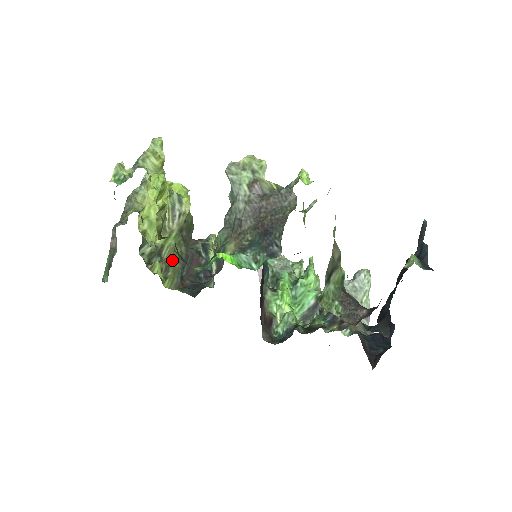
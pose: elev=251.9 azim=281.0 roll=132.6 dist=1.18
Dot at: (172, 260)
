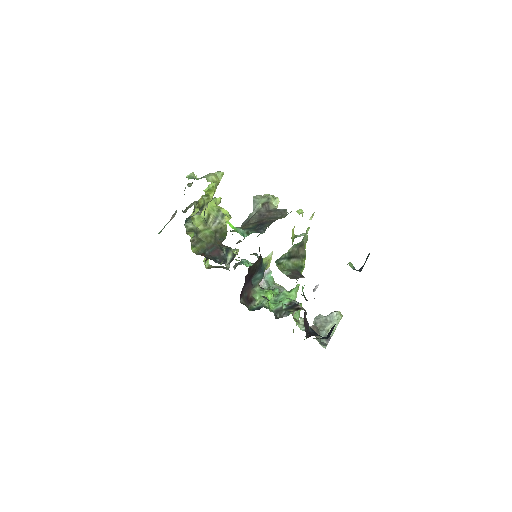
Dot at: (203, 241)
